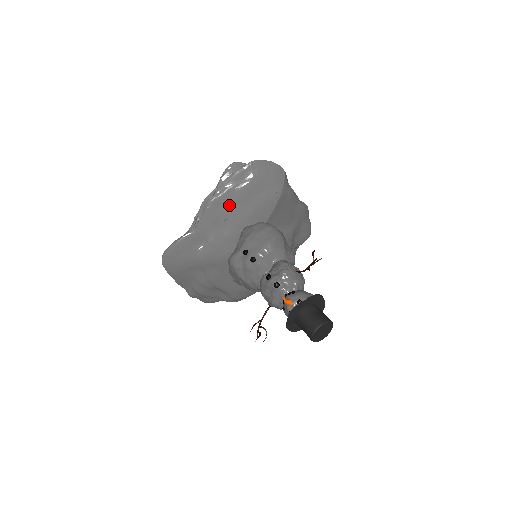
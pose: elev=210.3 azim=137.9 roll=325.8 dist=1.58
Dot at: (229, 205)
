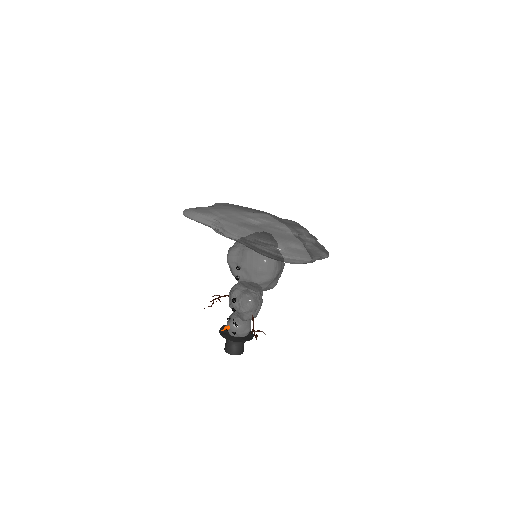
Dot at: occluded
